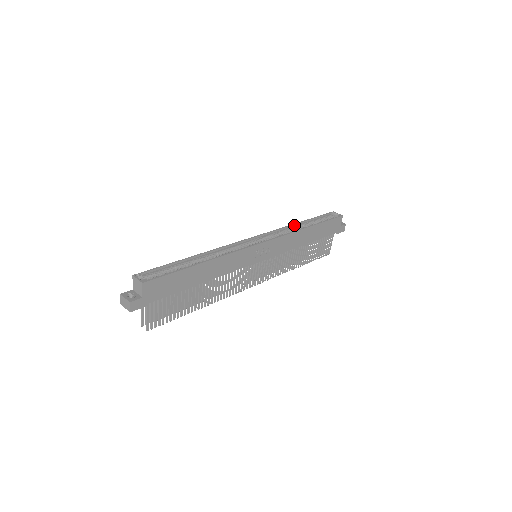
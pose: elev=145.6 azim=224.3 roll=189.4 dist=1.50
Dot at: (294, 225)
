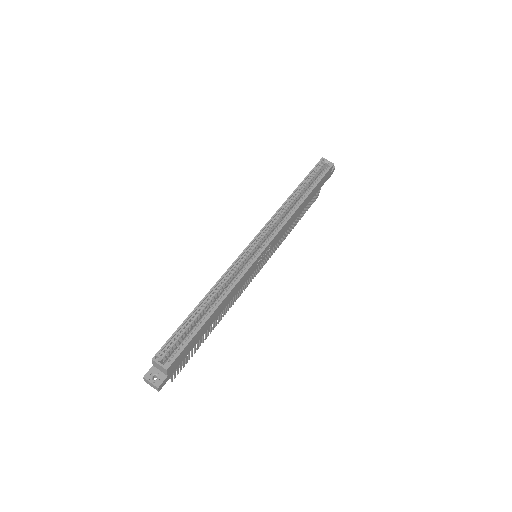
Dot at: (288, 200)
